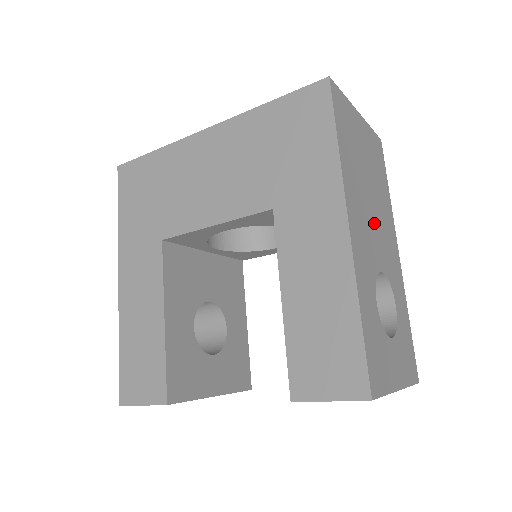
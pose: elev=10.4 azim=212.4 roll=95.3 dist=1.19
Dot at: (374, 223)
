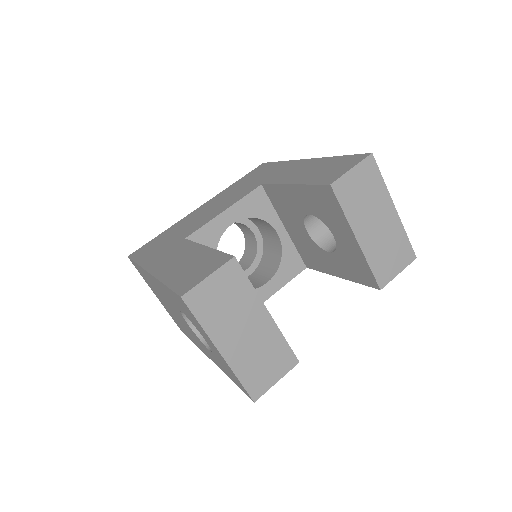
Dot at: occluded
